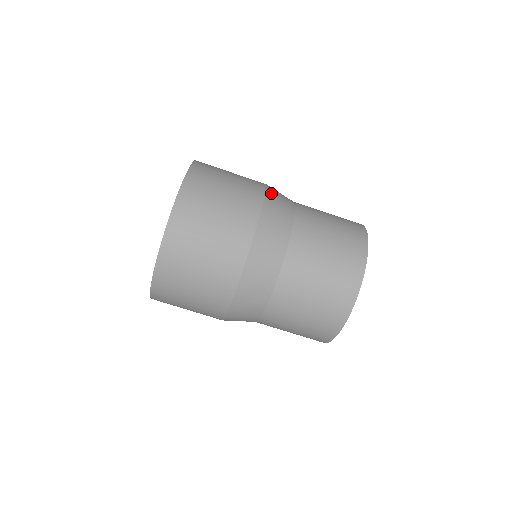
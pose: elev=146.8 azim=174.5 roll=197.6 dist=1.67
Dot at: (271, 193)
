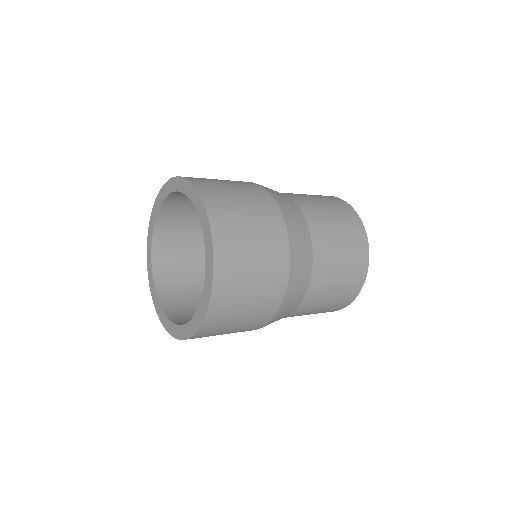
Dot at: (290, 225)
